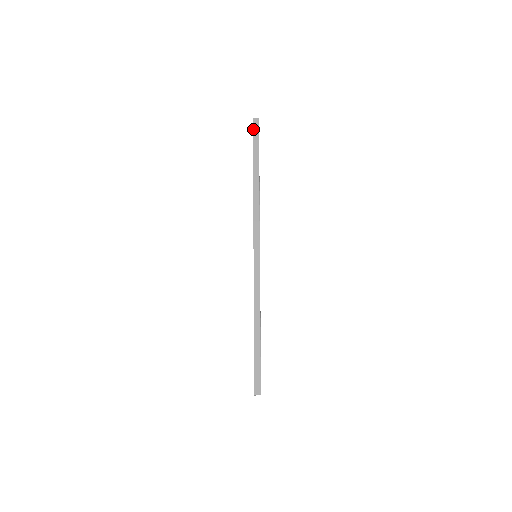
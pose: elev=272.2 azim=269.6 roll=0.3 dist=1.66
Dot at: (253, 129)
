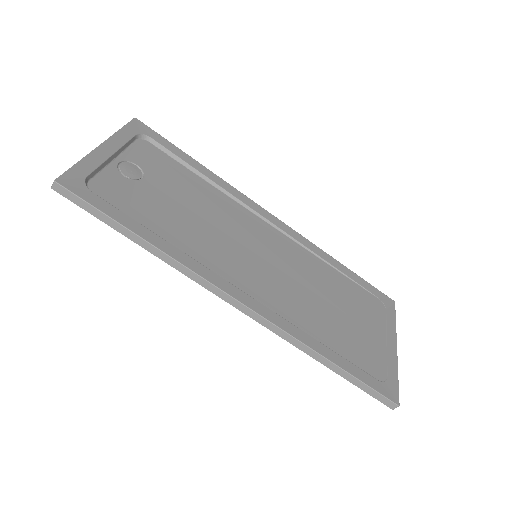
Dot at: (68, 199)
